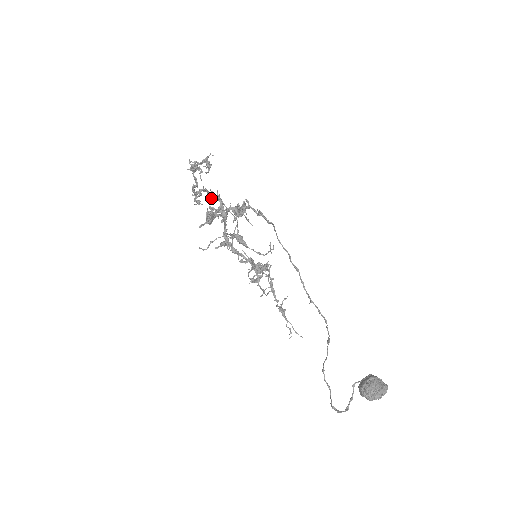
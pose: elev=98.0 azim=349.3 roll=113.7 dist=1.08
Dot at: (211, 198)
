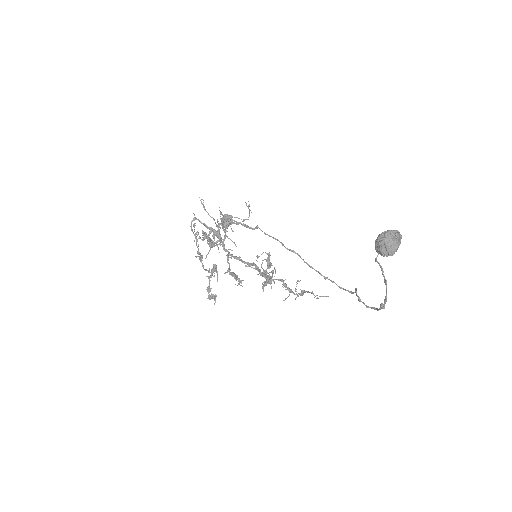
Dot at: occluded
